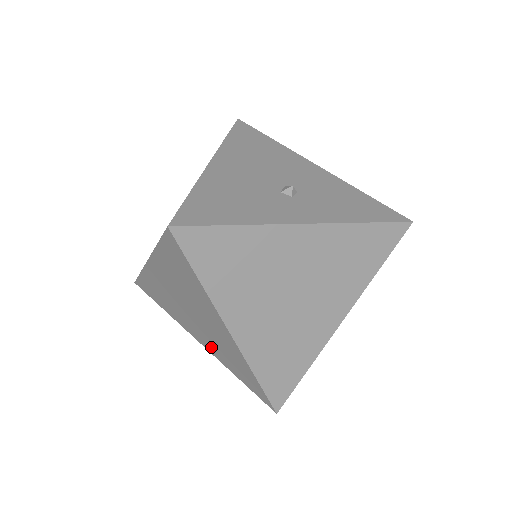
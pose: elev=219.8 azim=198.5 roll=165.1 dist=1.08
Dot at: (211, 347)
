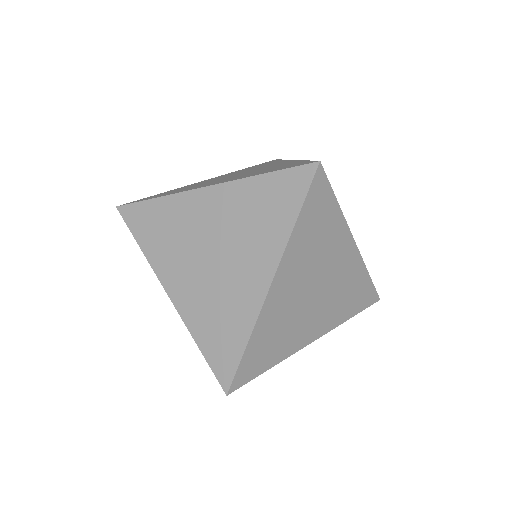
Dot at: (192, 302)
